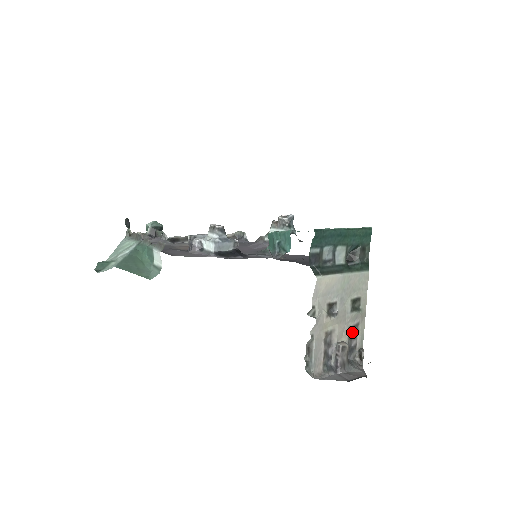
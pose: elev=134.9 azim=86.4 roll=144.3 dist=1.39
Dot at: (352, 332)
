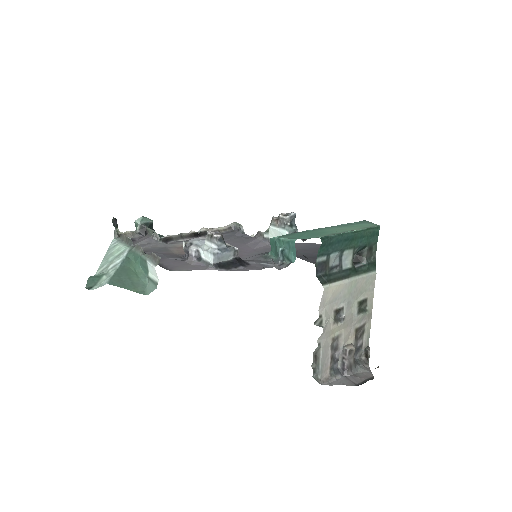
Dot at: (358, 333)
